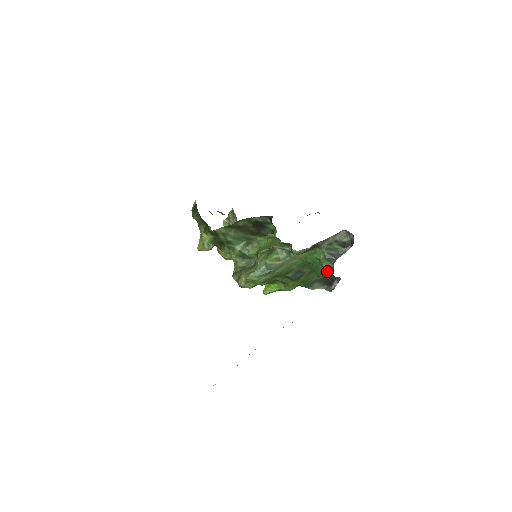
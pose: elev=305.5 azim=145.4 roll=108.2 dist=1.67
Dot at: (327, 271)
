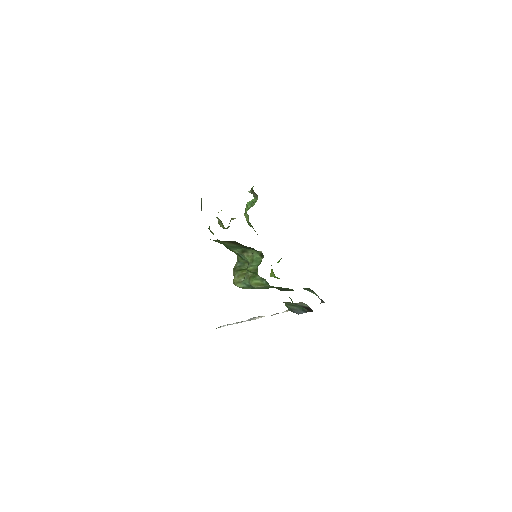
Dot at: occluded
